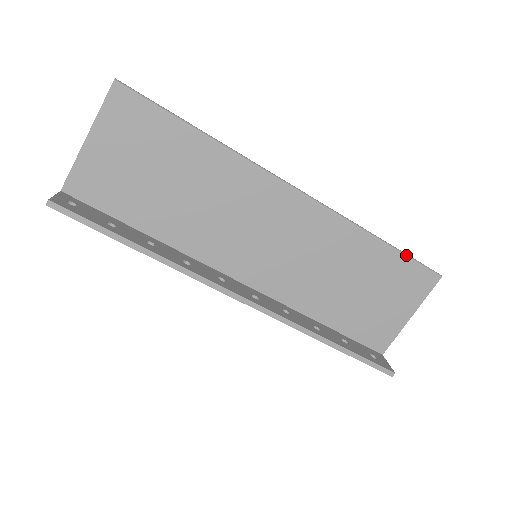
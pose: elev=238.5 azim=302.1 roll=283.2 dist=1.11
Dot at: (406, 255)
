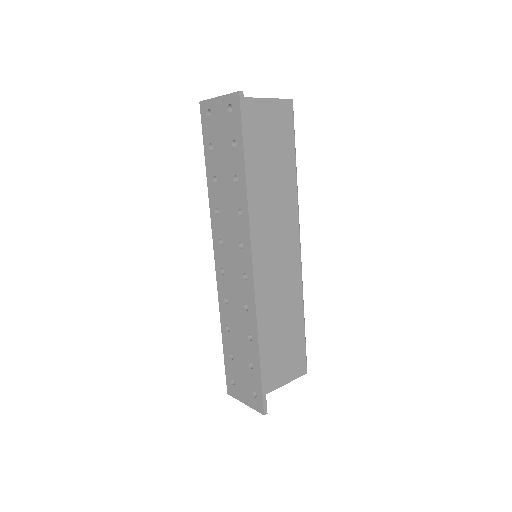
Dot at: occluded
